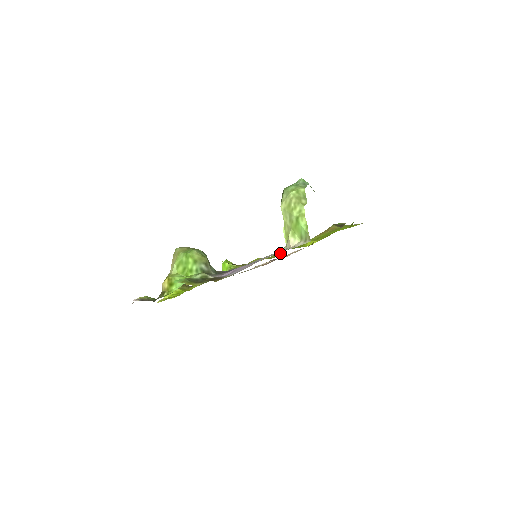
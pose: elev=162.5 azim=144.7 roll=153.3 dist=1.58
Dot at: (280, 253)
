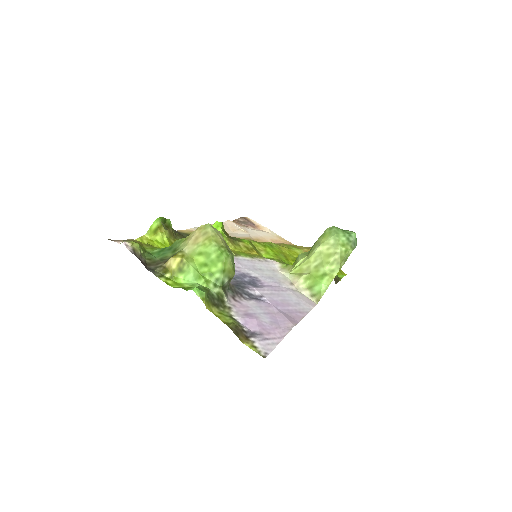
Dot at: (270, 255)
